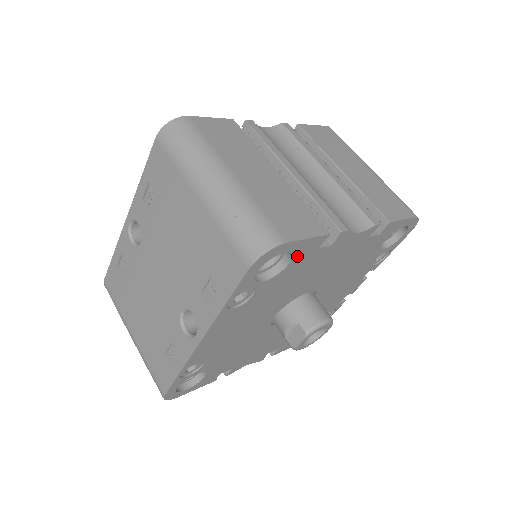
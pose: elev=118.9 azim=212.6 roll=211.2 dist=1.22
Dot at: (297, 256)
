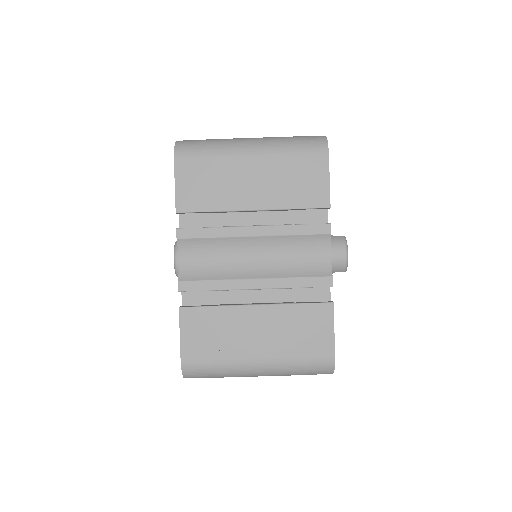
Dot at: occluded
